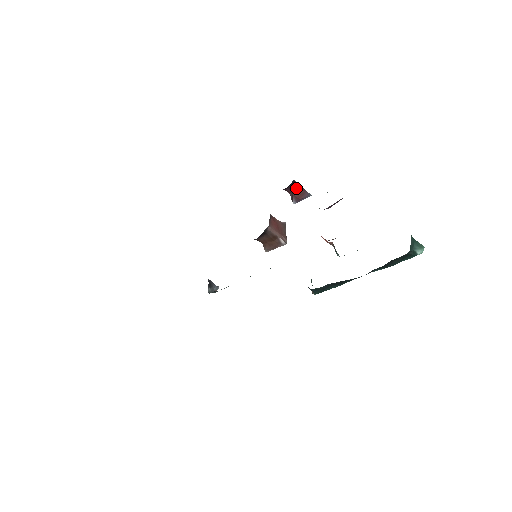
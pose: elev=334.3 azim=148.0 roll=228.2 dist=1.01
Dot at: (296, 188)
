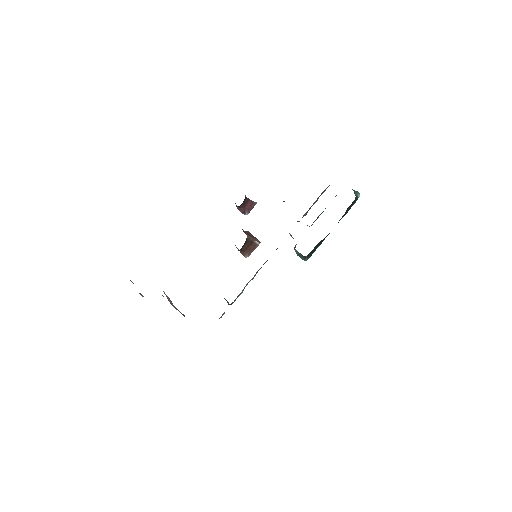
Dot at: (247, 202)
